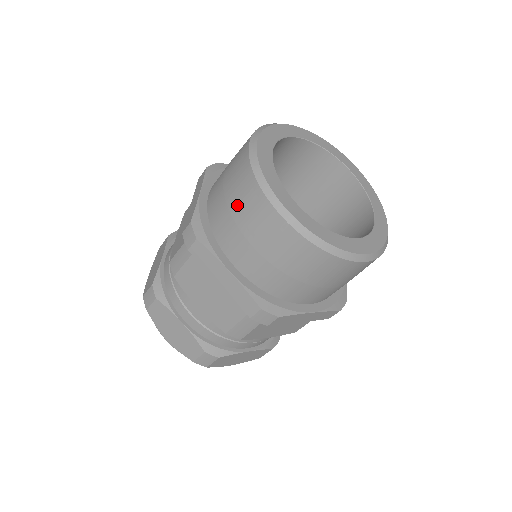
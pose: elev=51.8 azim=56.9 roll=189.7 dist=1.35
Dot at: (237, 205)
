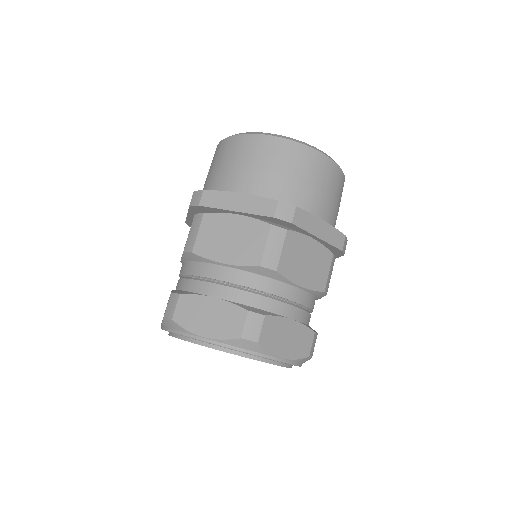
Dot at: (225, 159)
